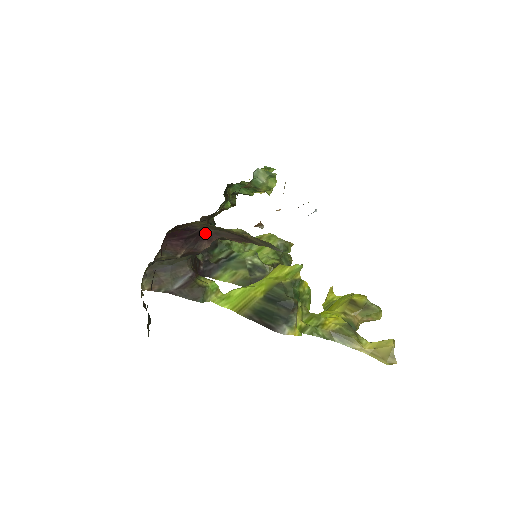
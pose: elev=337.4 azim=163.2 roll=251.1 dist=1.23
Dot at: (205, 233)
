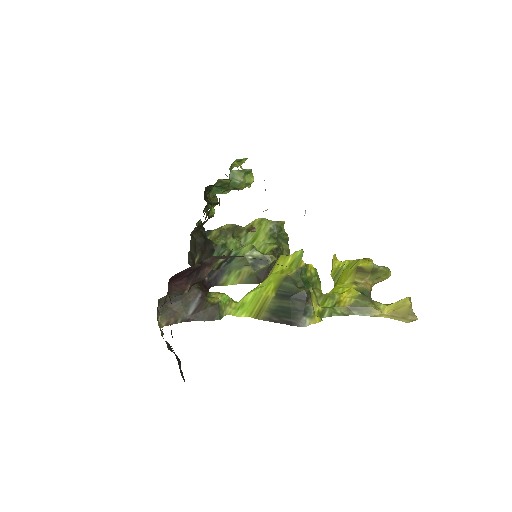
Dot at: (204, 262)
